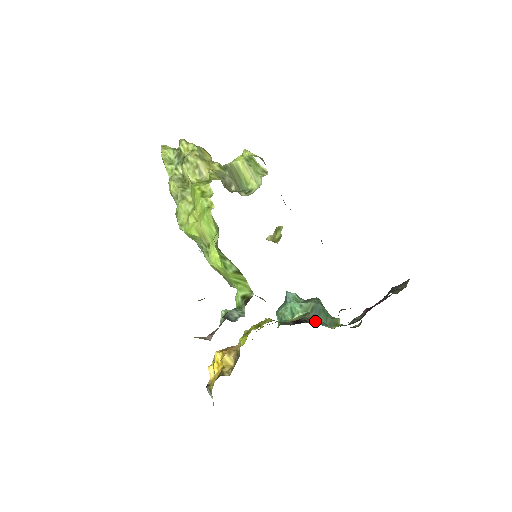
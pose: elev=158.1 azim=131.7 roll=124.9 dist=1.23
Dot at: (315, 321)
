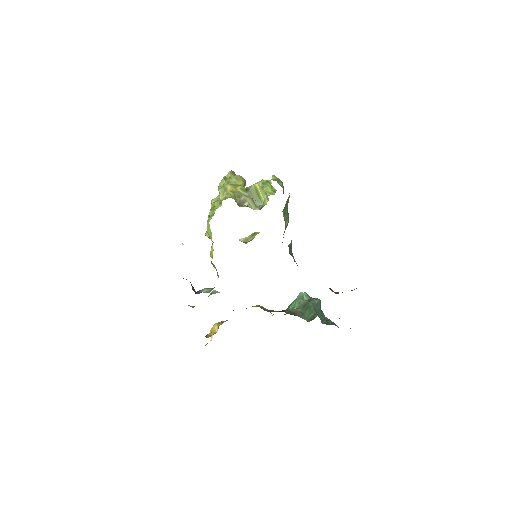
Dot at: (298, 314)
